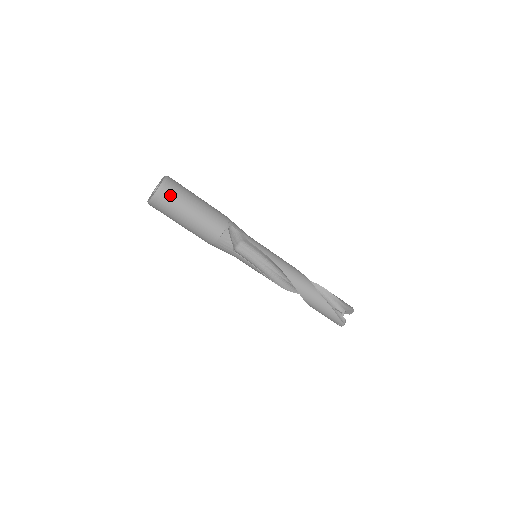
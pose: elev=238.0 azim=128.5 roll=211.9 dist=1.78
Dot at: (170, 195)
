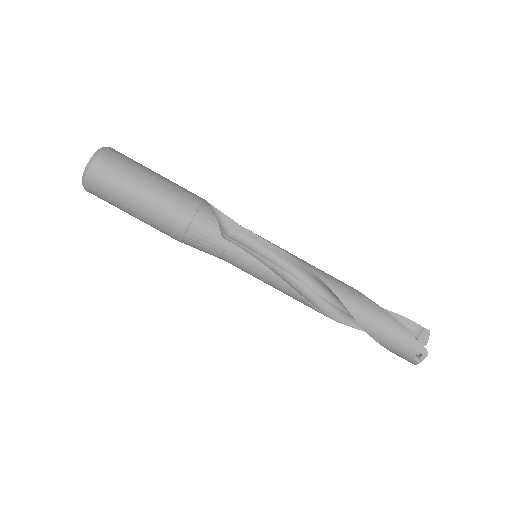
Dot at: (117, 157)
